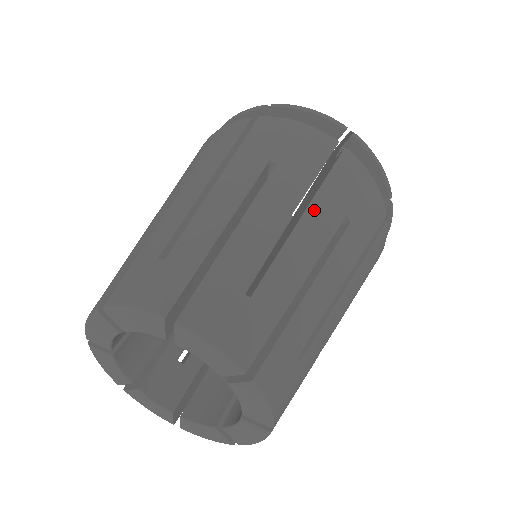
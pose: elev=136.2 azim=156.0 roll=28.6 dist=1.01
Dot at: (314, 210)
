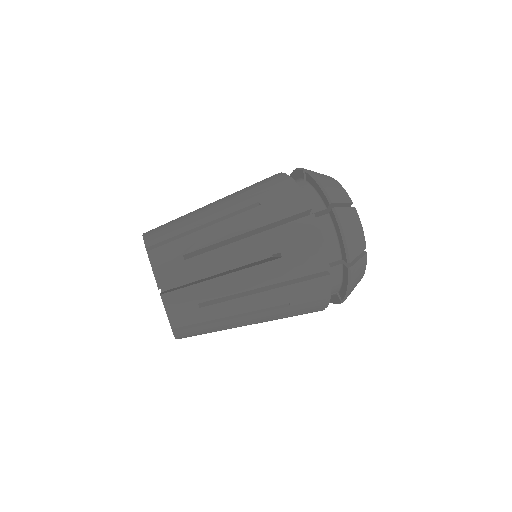
Dot at: (257, 238)
